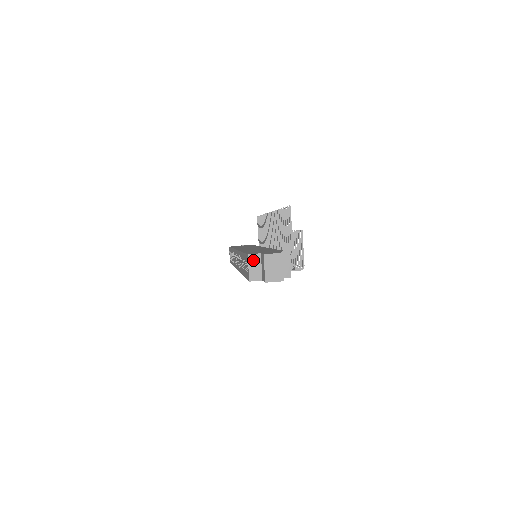
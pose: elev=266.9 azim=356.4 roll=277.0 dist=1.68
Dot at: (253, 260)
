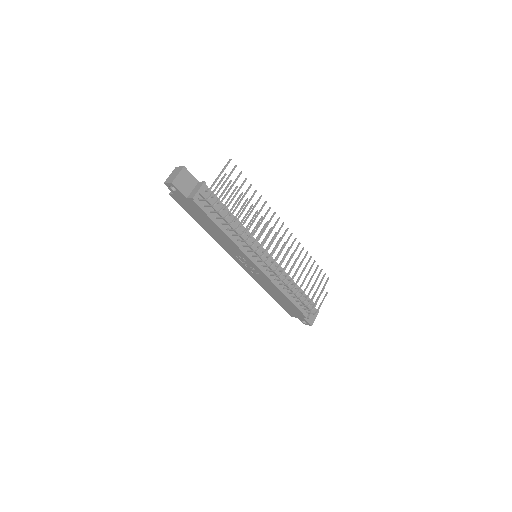
Dot at: occluded
